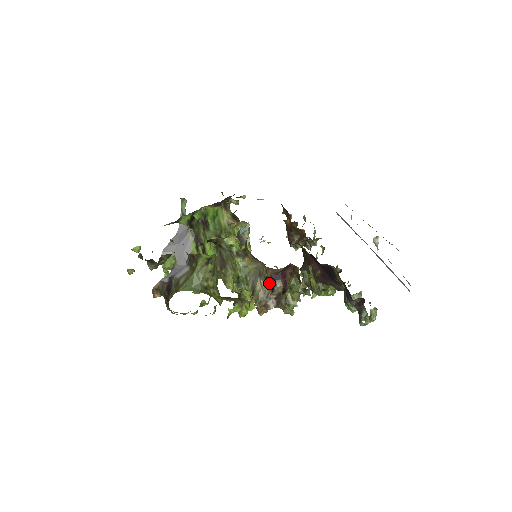
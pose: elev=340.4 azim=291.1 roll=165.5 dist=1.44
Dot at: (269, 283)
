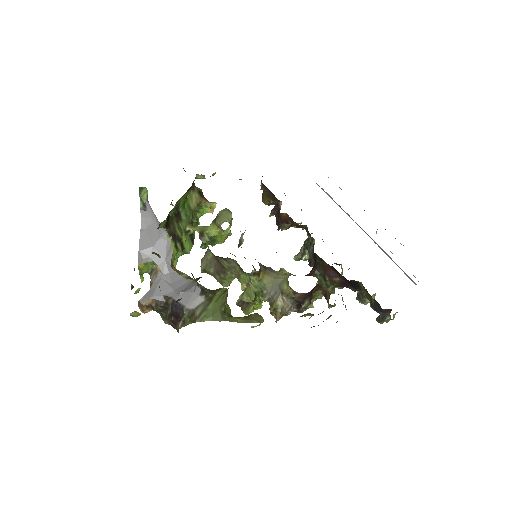
Dot at: (294, 300)
